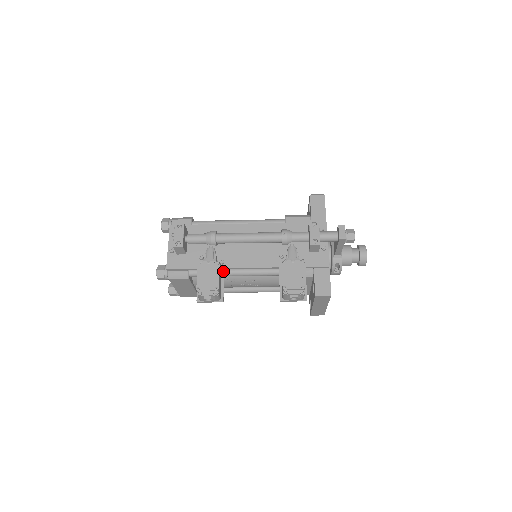
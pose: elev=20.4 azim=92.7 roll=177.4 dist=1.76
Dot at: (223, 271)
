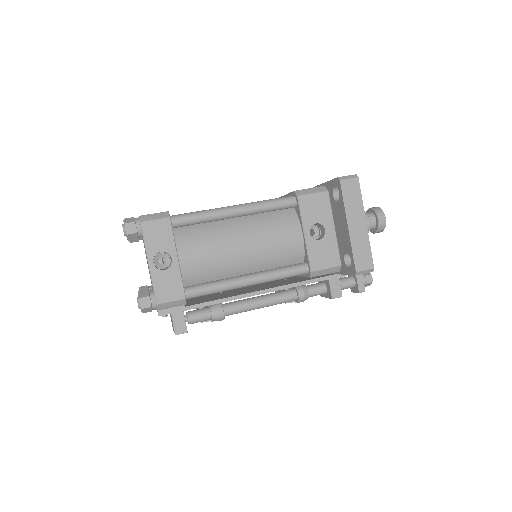
Dot at: occluded
